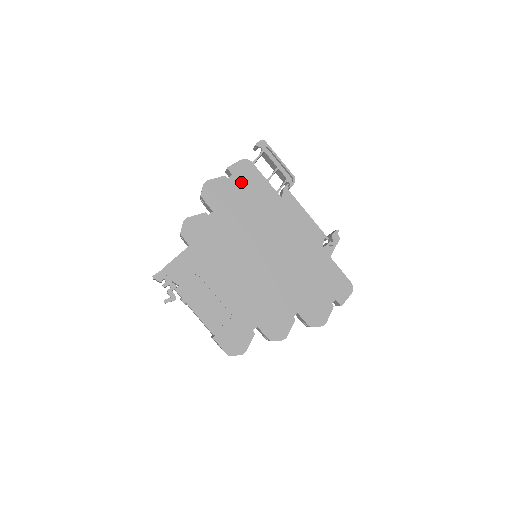
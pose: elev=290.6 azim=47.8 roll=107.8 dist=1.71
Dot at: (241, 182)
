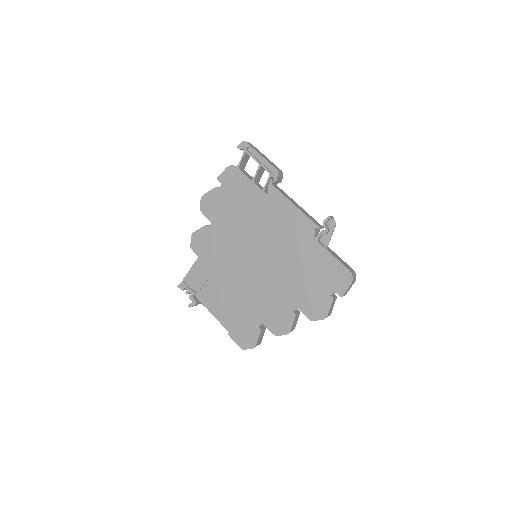
Dot at: (230, 189)
